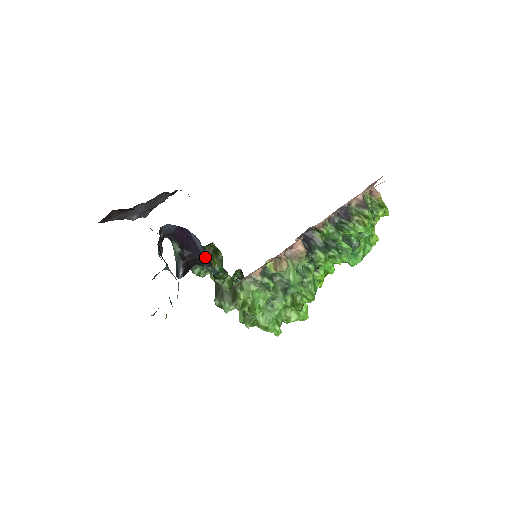
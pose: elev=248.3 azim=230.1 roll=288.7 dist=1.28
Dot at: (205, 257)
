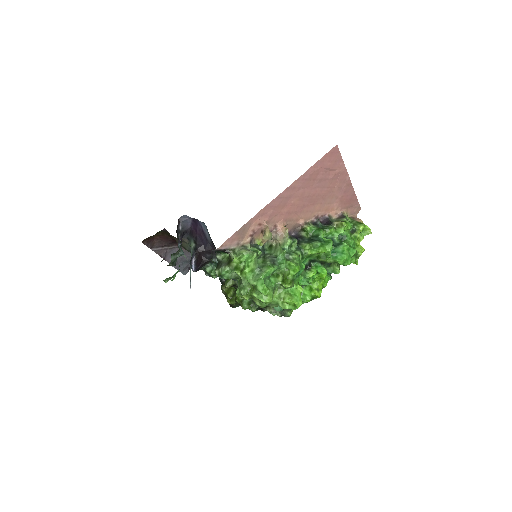
Dot at: (212, 246)
